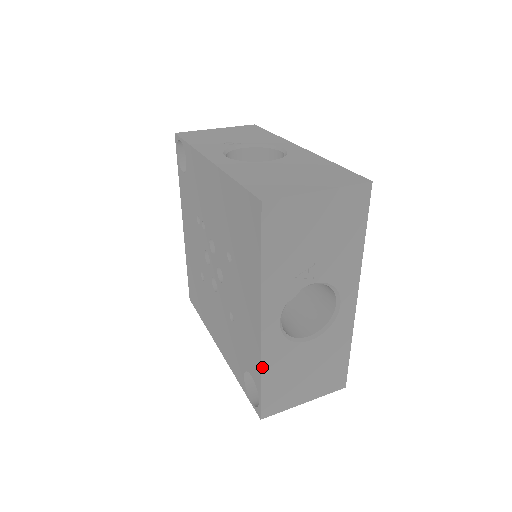
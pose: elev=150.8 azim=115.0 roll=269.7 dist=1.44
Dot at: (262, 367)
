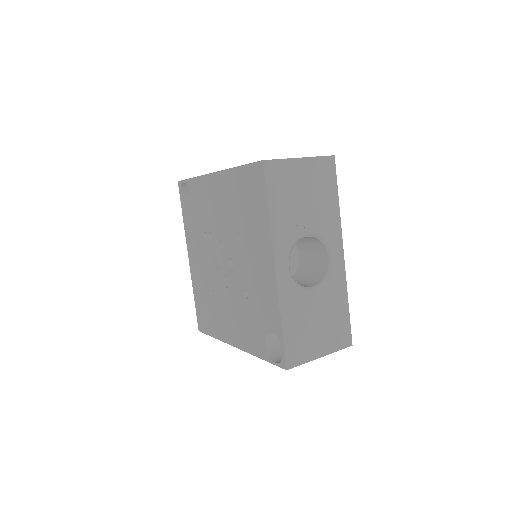
Dot at: (281, 311)
